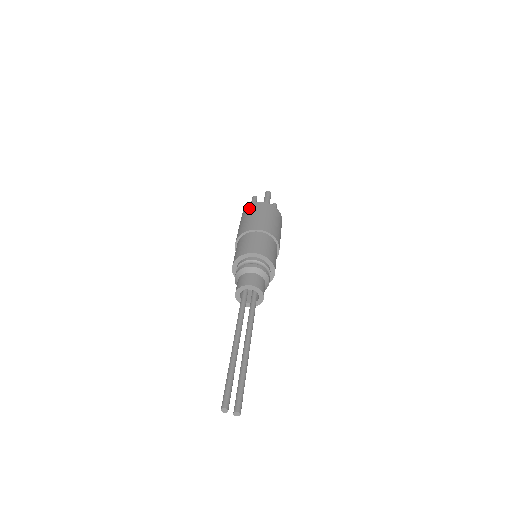
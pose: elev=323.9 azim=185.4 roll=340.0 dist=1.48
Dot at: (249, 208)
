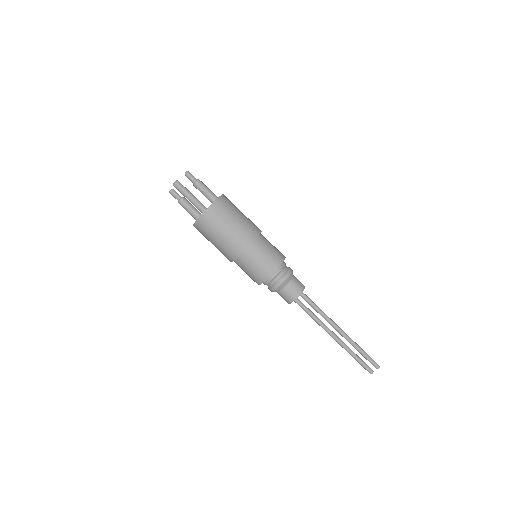
Dot at: (199, 231)
